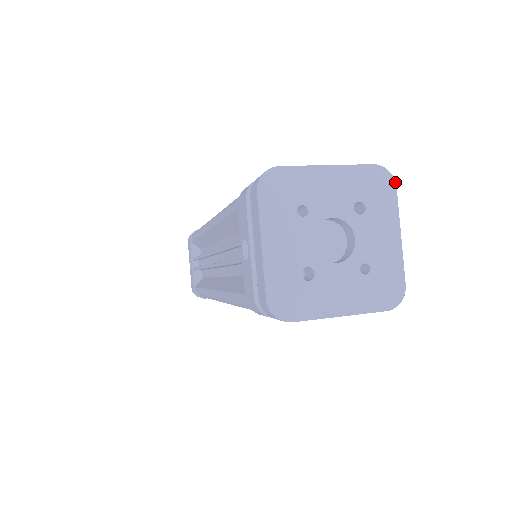
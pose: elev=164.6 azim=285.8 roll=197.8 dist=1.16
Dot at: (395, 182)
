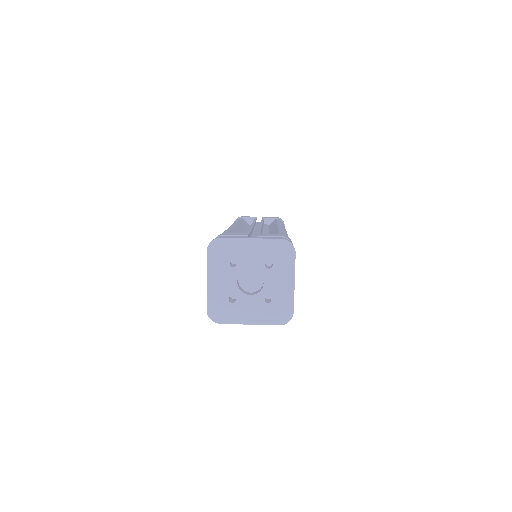
Dot at: occluded
